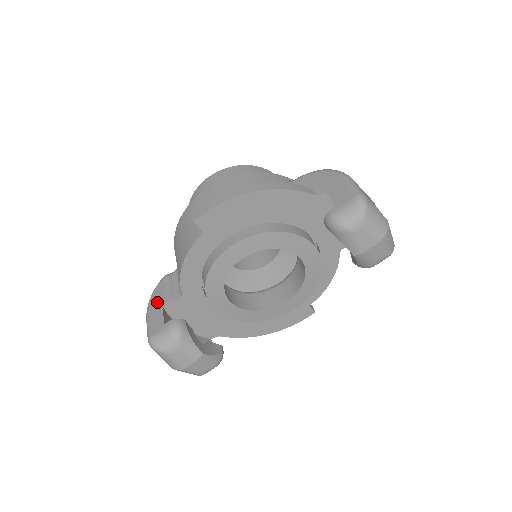
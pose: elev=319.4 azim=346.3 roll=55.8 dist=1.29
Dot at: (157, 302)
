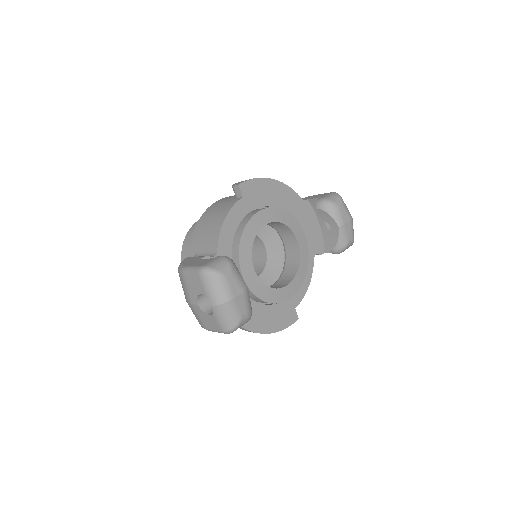
Dot at: (192, 261)
